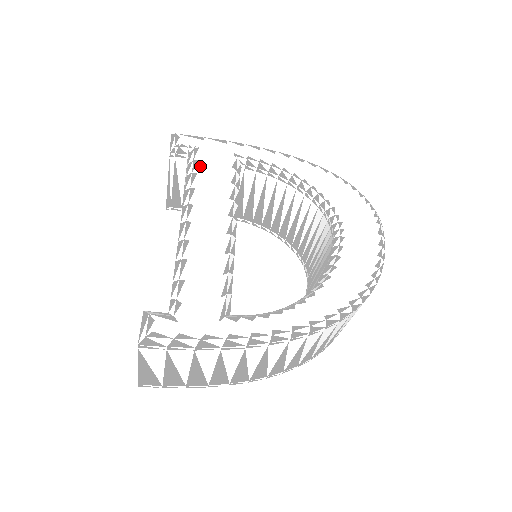
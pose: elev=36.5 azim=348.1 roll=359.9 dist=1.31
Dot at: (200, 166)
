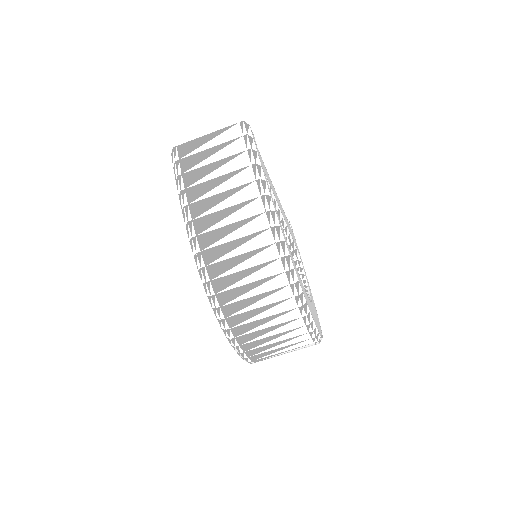
Dot at: (290, 227)
